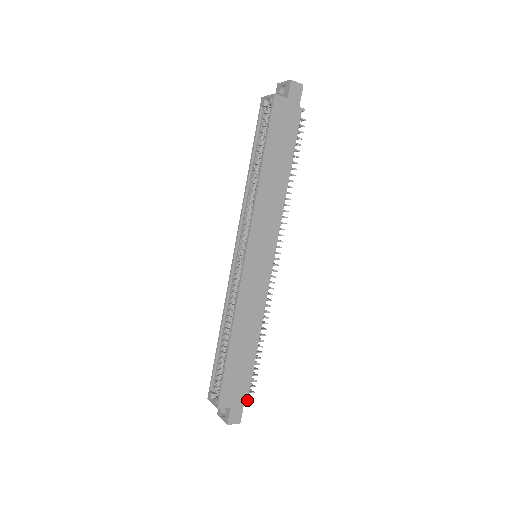
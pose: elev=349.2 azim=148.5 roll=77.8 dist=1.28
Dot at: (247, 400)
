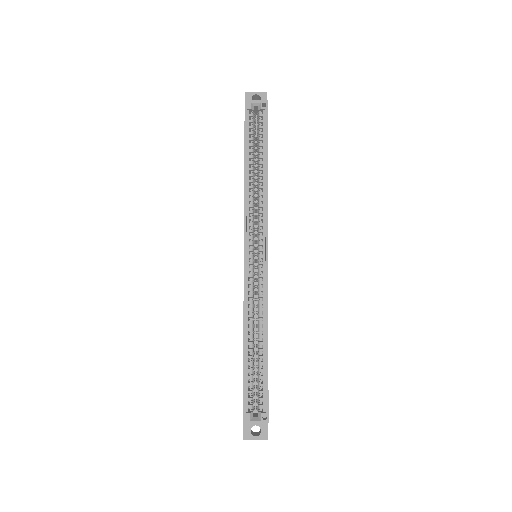
Dot at: occluded
